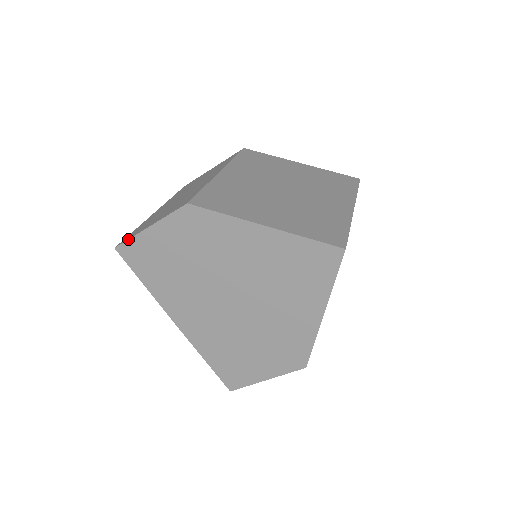
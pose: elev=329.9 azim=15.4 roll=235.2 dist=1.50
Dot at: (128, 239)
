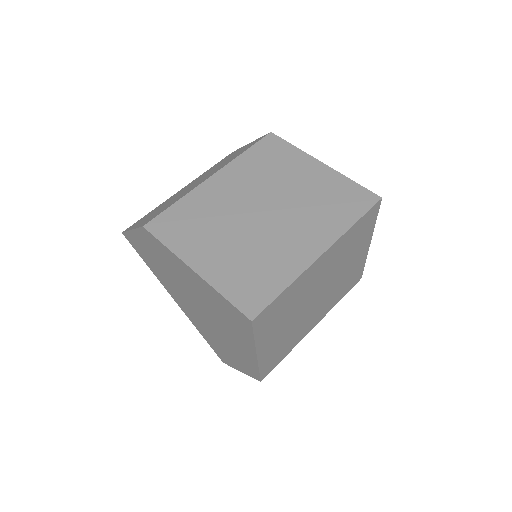
Dot at: (125, 231)
